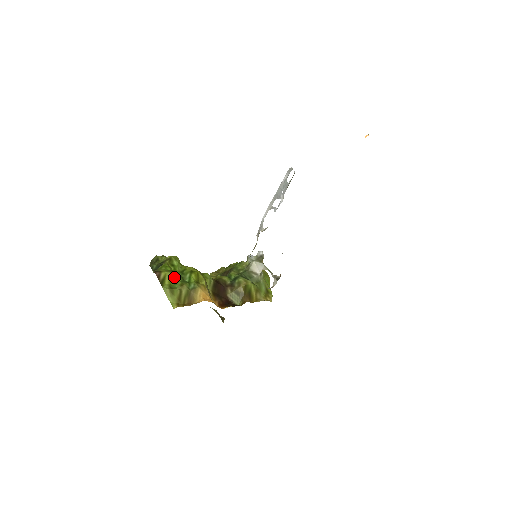
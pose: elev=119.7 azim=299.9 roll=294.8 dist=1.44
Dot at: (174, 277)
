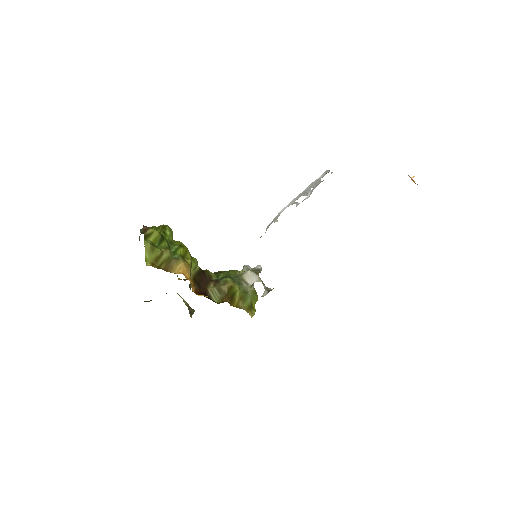
Dot at: (161, 239)
